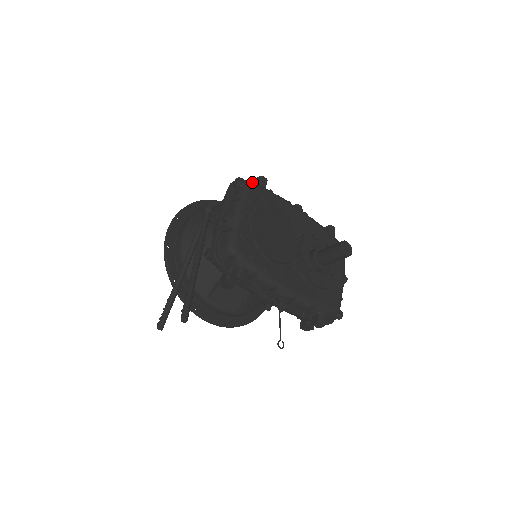
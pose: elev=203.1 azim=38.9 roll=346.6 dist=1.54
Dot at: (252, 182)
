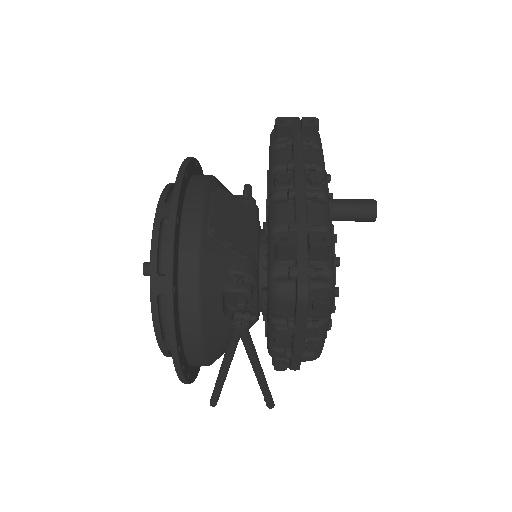
Dot at: (322, 270)
